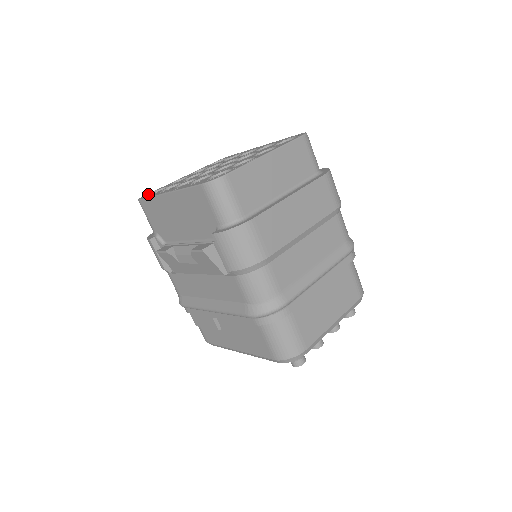
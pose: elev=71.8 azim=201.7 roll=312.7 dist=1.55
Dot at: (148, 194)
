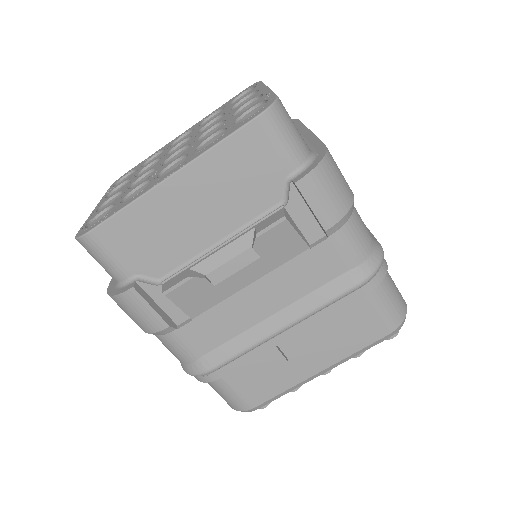
Dot at: (84, 228)
